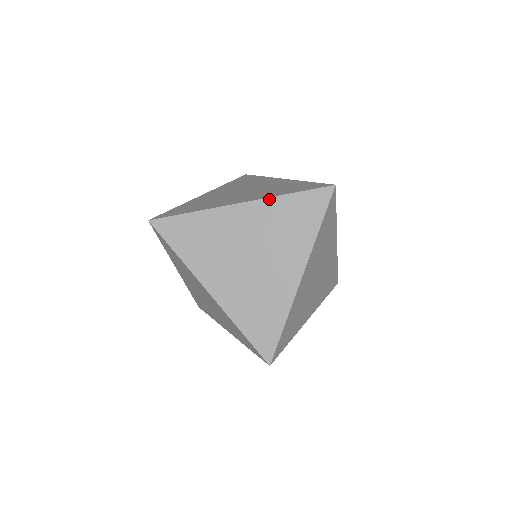
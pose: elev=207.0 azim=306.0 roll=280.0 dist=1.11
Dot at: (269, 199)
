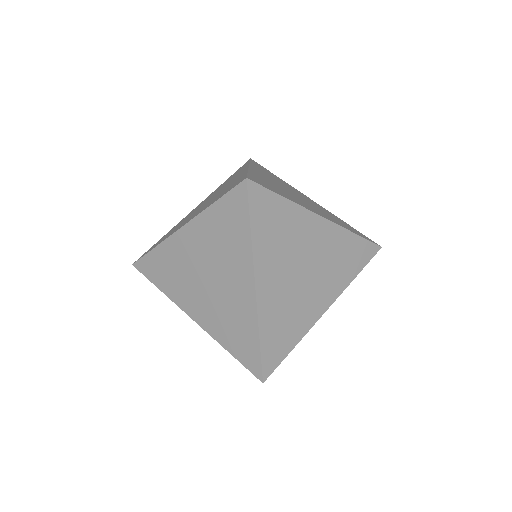
Dot at: occluded
